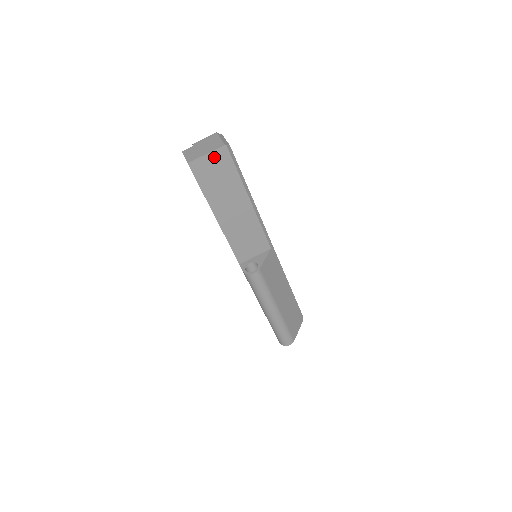
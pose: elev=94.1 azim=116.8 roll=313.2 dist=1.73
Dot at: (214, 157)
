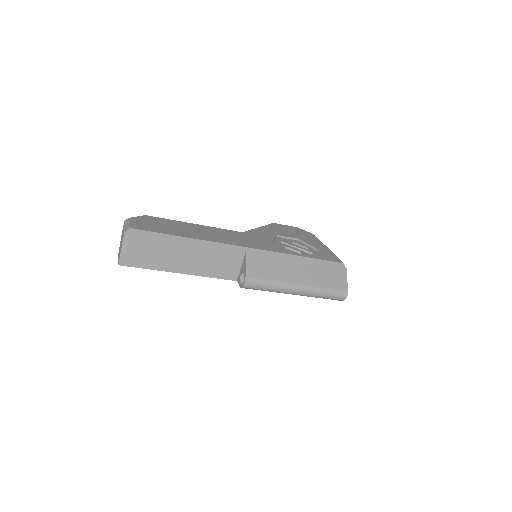
Dot at: (128, 245)
